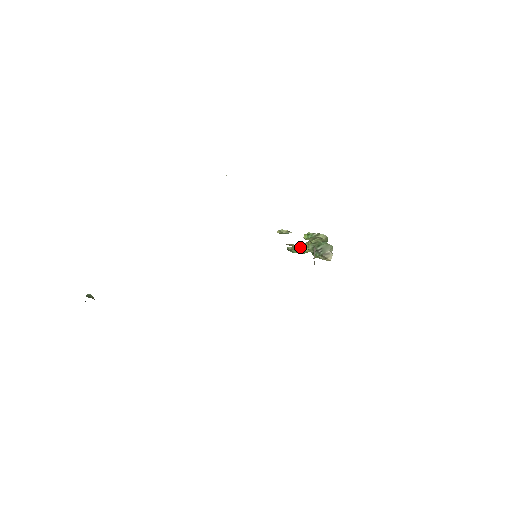
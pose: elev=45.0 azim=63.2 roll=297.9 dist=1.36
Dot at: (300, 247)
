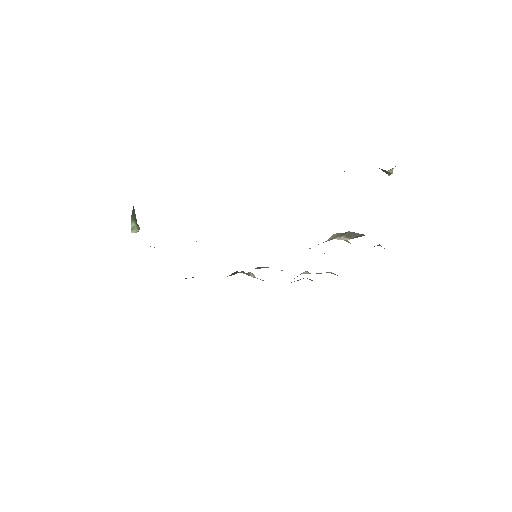
Dot at: occluded
